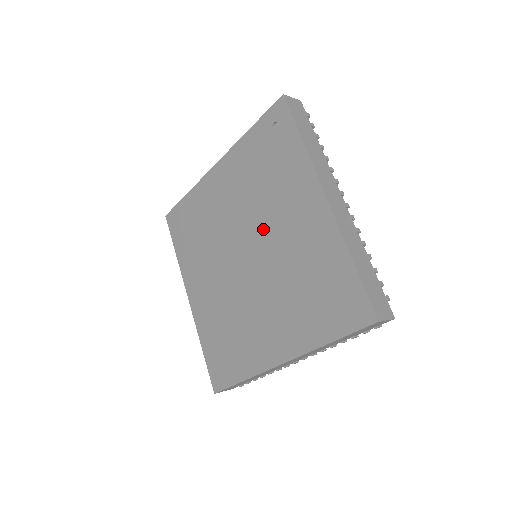
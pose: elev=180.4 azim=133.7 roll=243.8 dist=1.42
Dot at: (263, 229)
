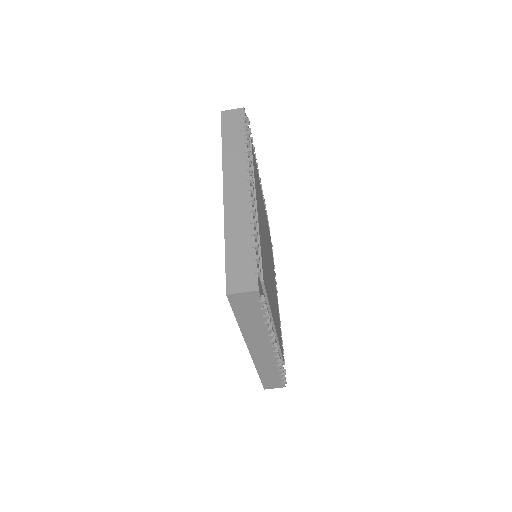
Dot at: occluded
